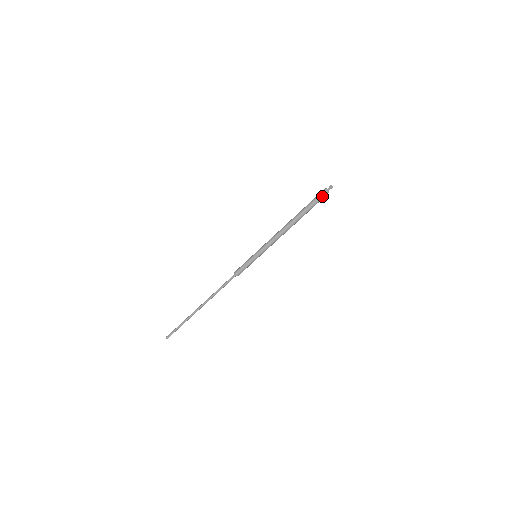
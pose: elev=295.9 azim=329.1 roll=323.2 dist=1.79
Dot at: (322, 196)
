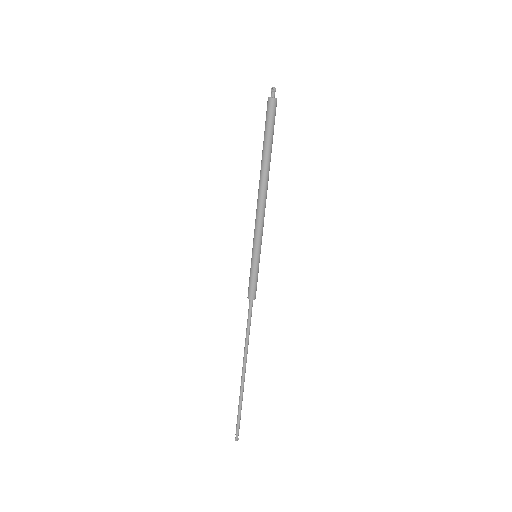
Dot at: (271, 111)
